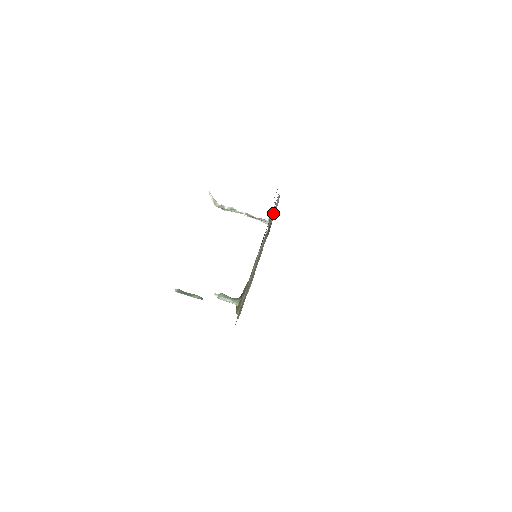
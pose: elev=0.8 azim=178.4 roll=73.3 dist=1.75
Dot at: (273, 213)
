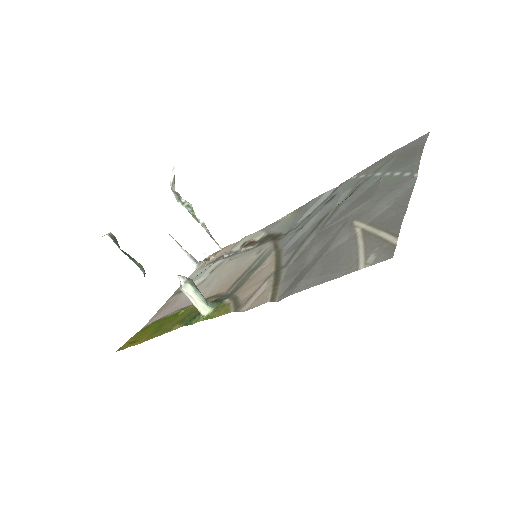
Dot at: (310, 209)
